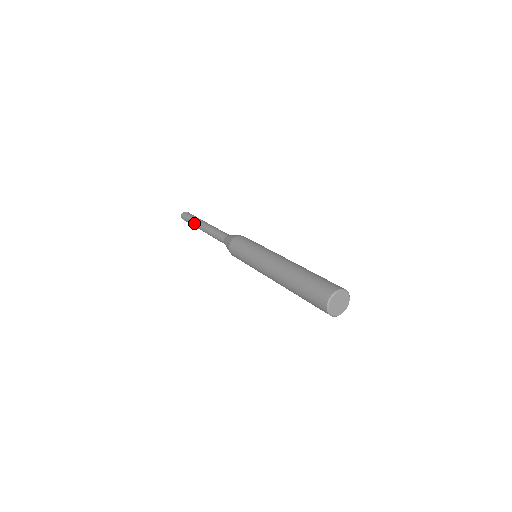
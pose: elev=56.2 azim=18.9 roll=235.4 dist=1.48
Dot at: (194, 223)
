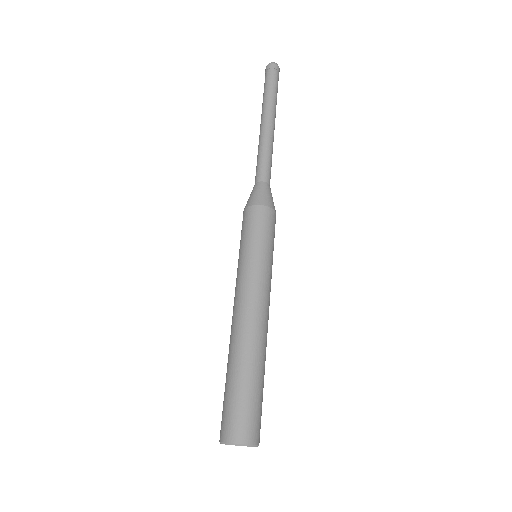
Dot at: (262, 104)
